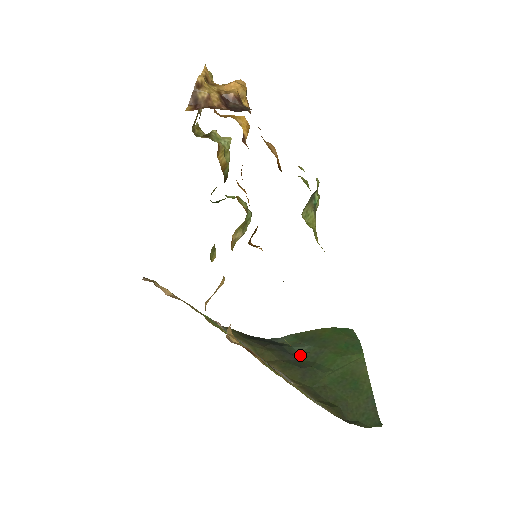
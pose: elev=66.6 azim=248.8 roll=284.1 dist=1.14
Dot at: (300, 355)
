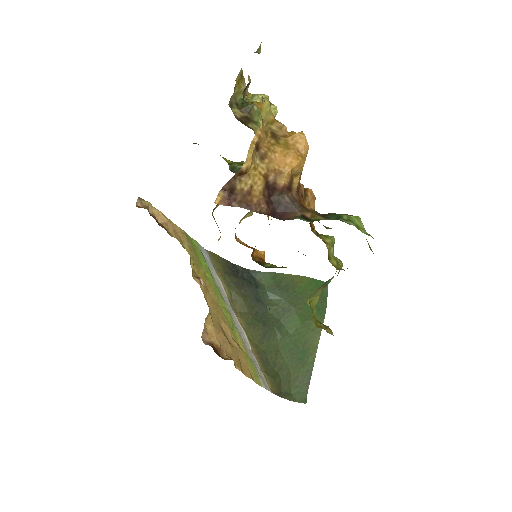
Dot at: (269, 306)
